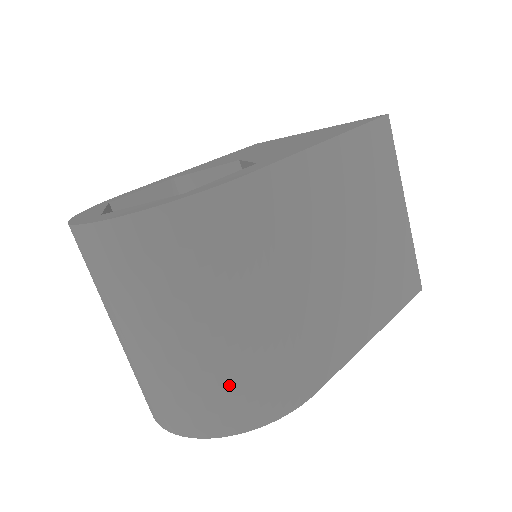
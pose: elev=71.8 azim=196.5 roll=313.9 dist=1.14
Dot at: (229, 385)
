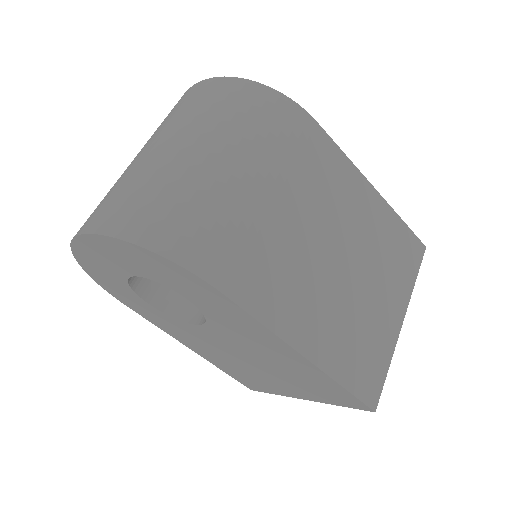
Dot at: (176, 201)
